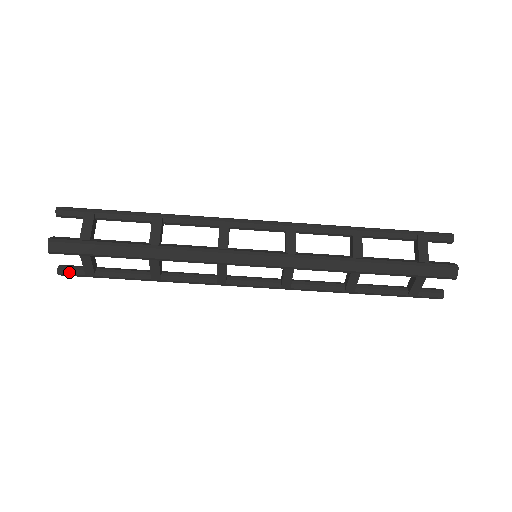
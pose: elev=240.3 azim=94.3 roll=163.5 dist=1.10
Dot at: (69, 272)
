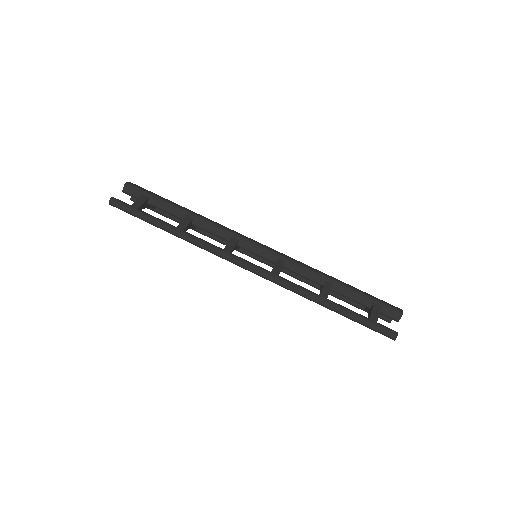
Dot at: (120, 201)
